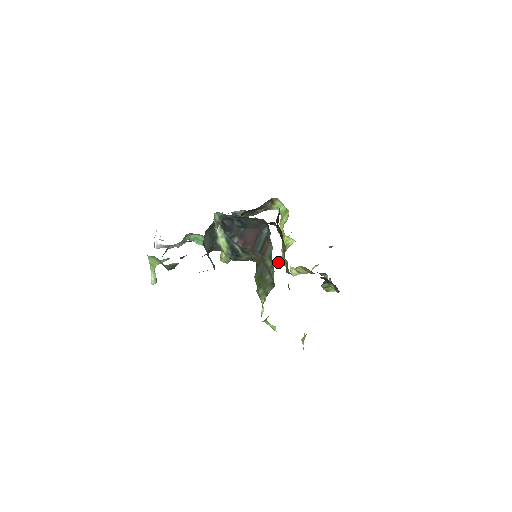
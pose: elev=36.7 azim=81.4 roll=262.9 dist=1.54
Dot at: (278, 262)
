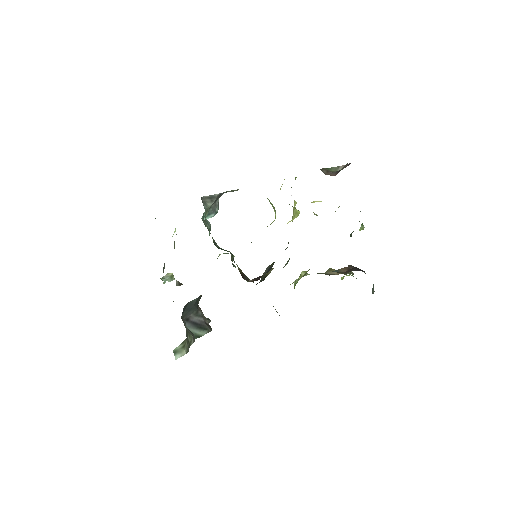
Dot at: occluded
